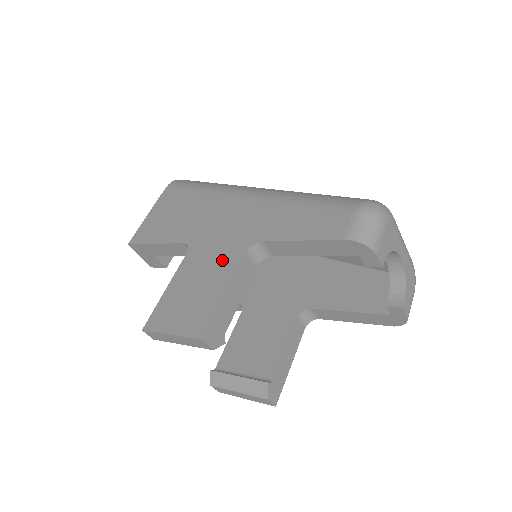
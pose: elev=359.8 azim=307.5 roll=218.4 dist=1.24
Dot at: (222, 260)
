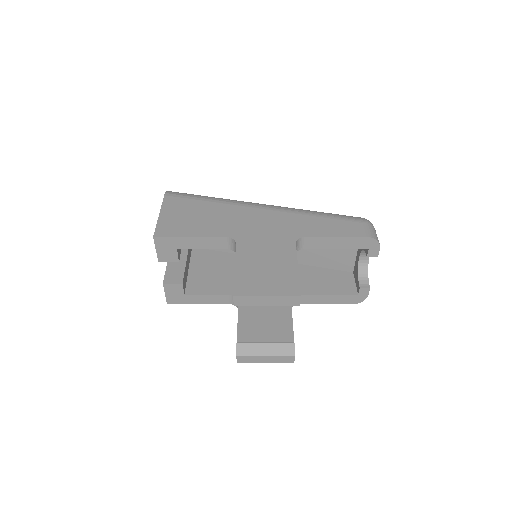
Dot at: (278, 248)
